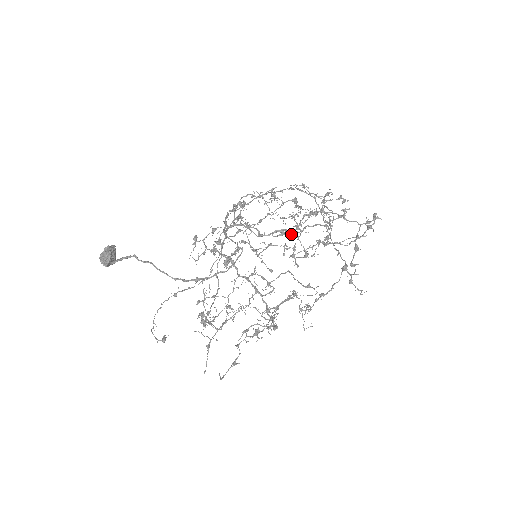
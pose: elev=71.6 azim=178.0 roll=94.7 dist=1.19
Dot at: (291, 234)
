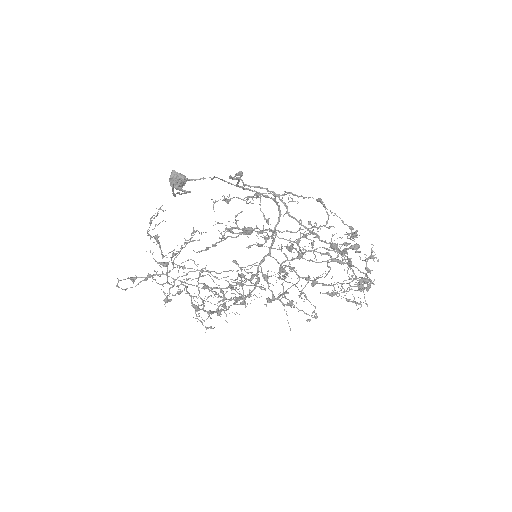
Dot at: (240, 174)
